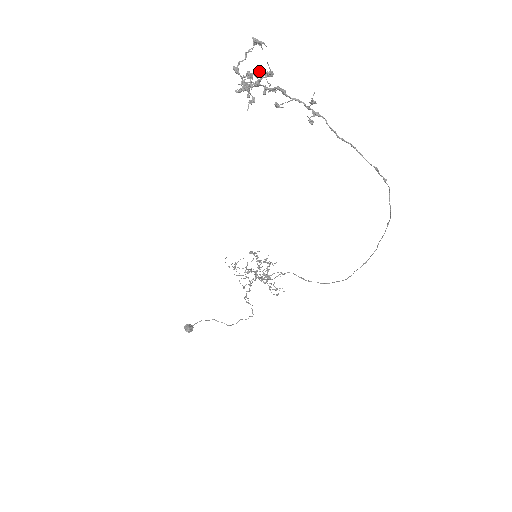
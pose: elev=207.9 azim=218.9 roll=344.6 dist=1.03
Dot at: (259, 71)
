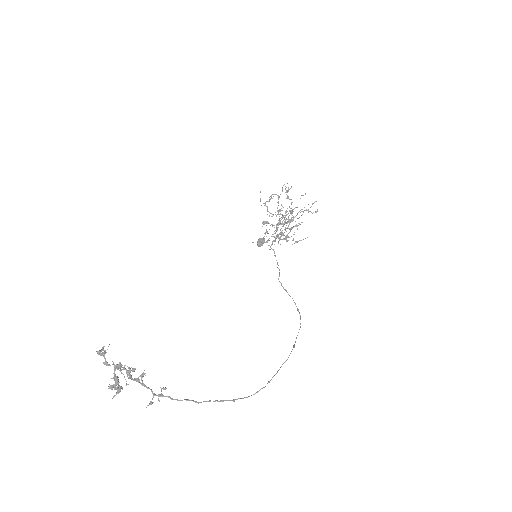
Dot at: occluded
